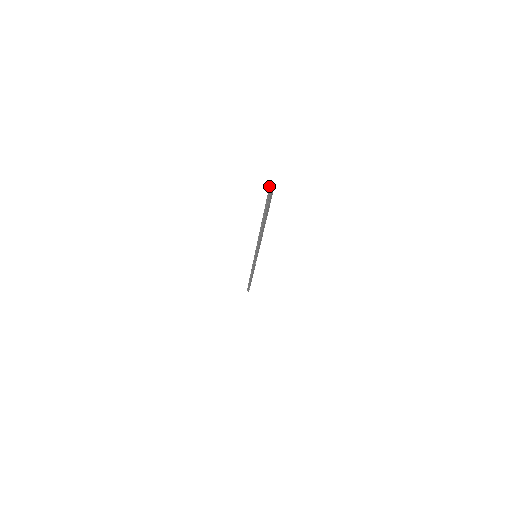
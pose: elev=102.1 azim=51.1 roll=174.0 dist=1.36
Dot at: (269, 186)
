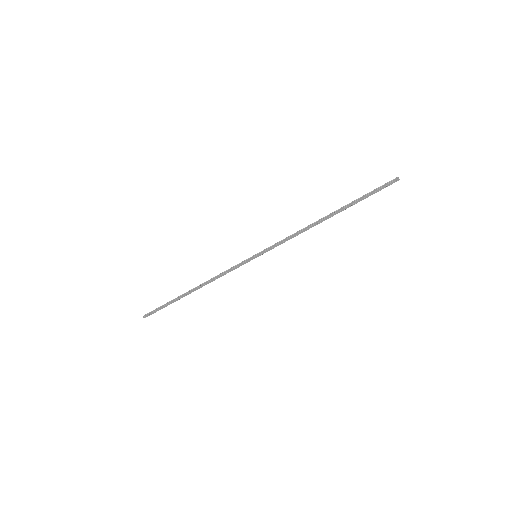
Dot at: (395, 178)
